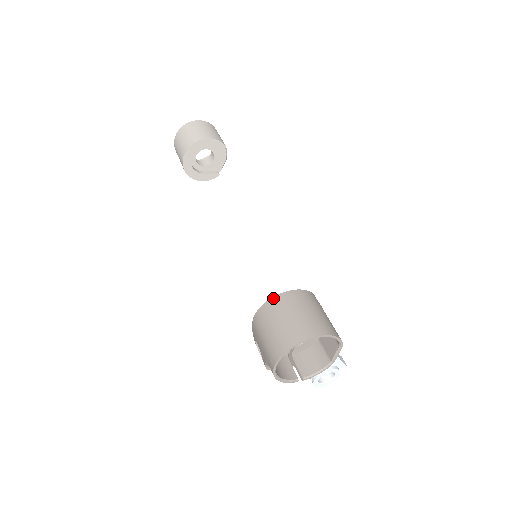
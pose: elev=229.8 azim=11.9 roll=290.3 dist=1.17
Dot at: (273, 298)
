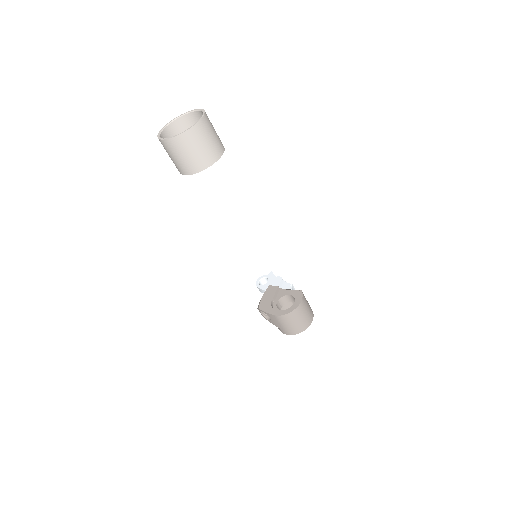
Dot at: (294, 311)
